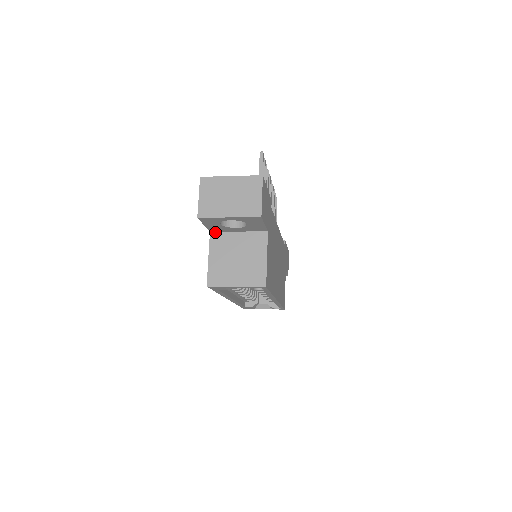
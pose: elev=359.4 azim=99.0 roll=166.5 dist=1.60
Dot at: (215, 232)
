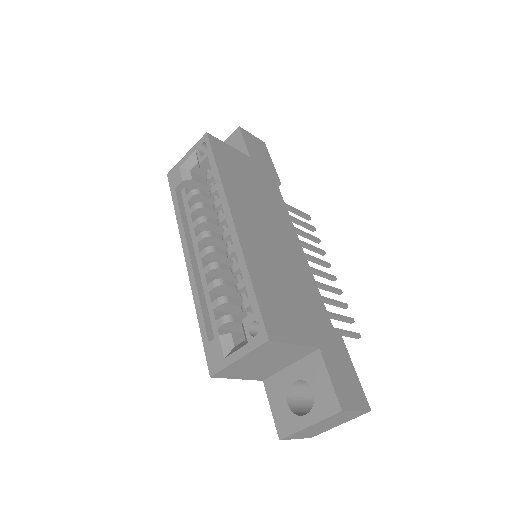
Dot at: occluded
